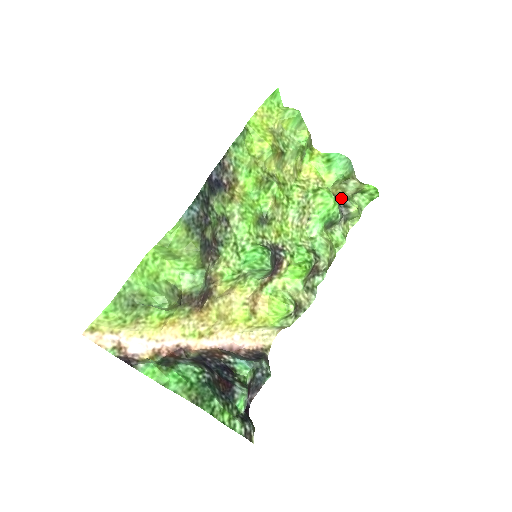
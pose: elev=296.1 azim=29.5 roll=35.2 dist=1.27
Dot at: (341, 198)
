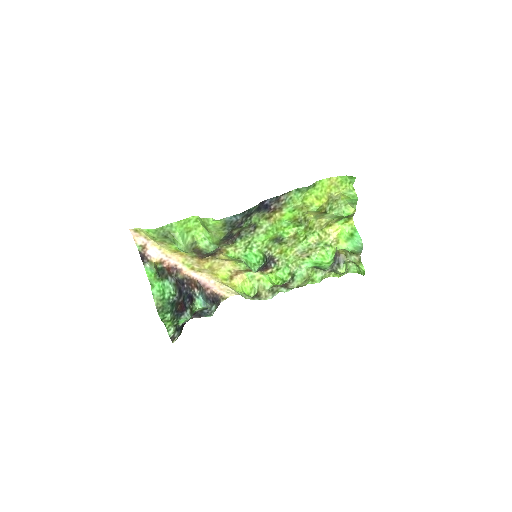
Dot at: (341, 258)
